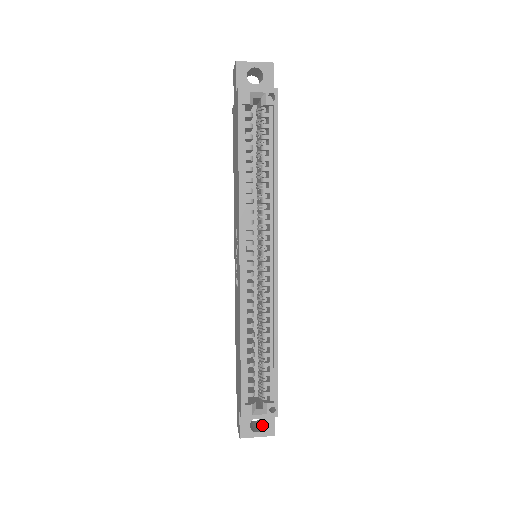
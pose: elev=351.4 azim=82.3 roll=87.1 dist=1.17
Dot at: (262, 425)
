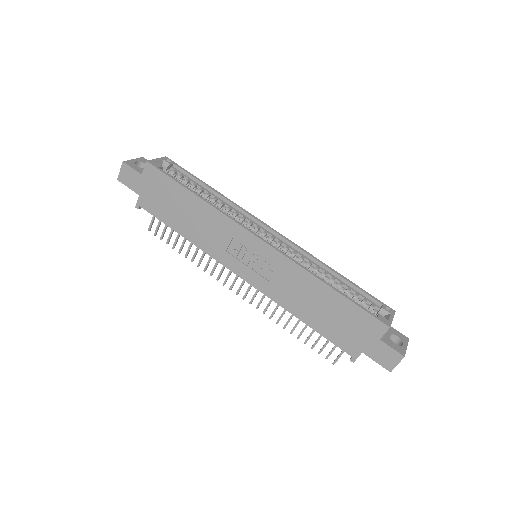
Dot at: (396, 344)
